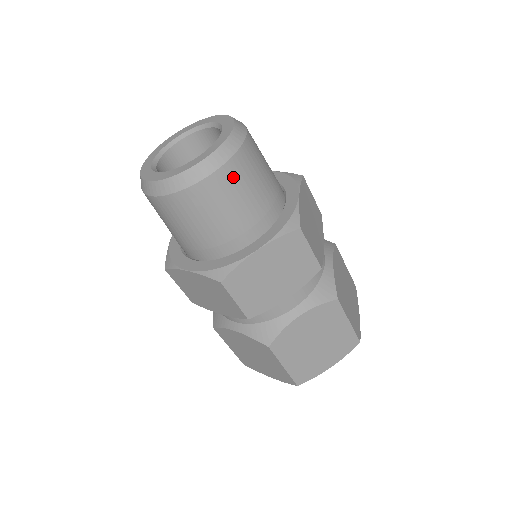
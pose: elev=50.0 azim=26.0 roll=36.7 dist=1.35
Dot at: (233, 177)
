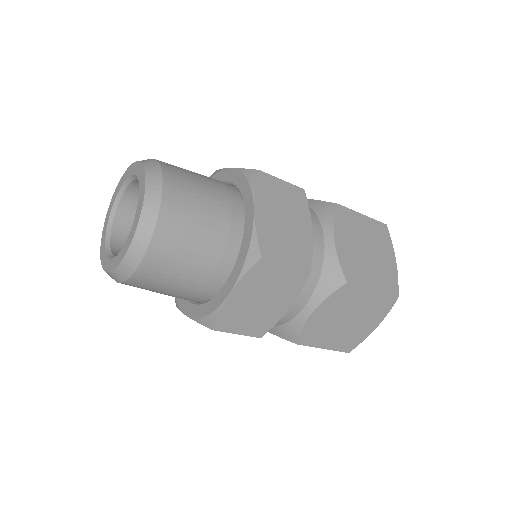
Dot at: (138, 286)
